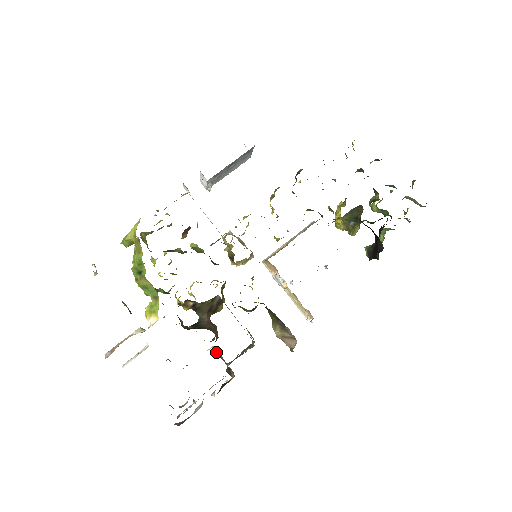
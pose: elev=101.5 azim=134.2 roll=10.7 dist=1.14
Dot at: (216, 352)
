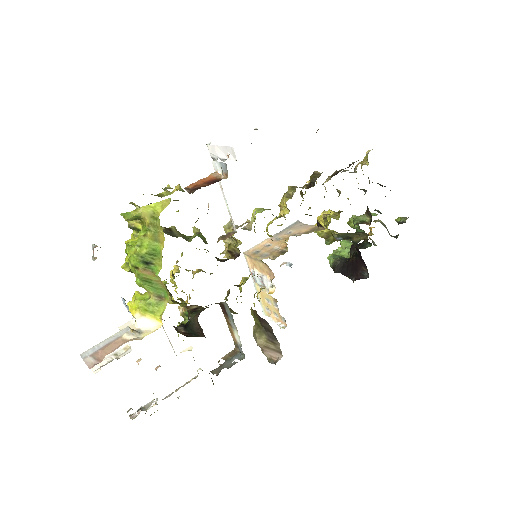
Dot at: occluded
